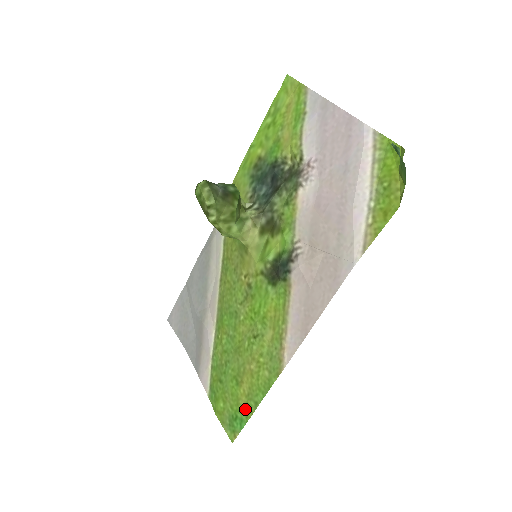
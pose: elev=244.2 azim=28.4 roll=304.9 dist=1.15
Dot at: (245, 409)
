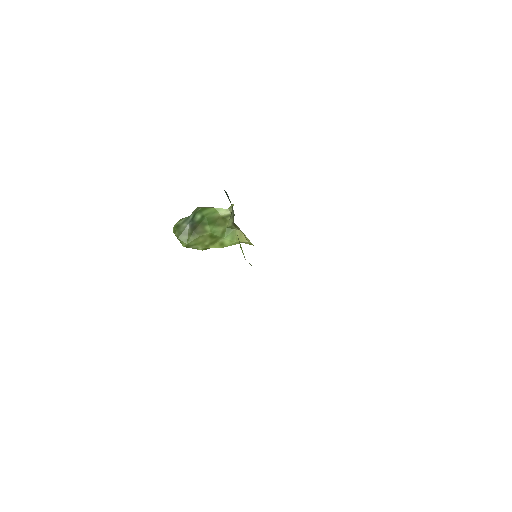
Dot at: occluded
